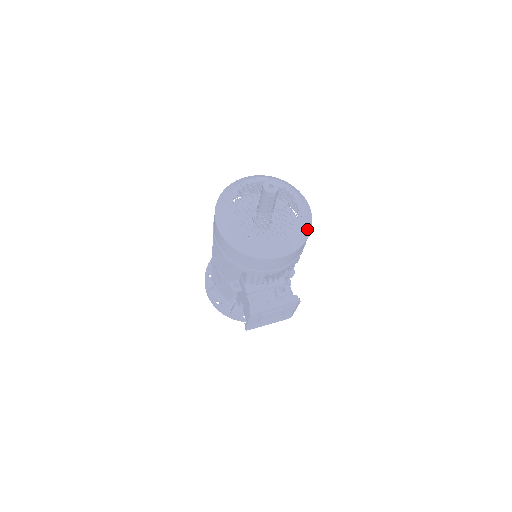
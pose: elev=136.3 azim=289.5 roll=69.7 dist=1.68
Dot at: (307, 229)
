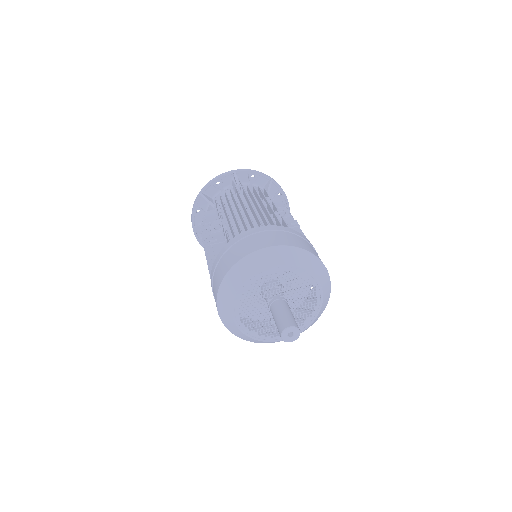
Dot at: (318, 317)
